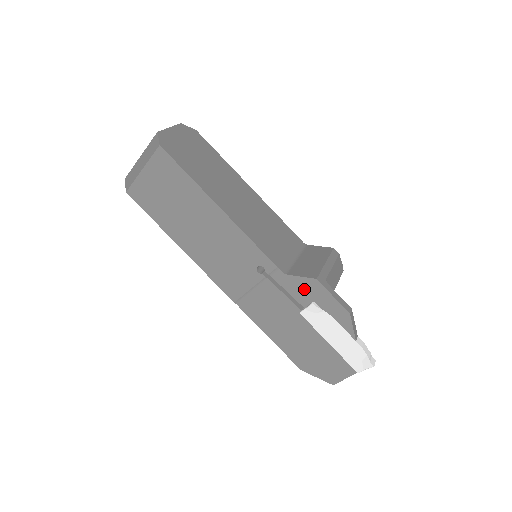
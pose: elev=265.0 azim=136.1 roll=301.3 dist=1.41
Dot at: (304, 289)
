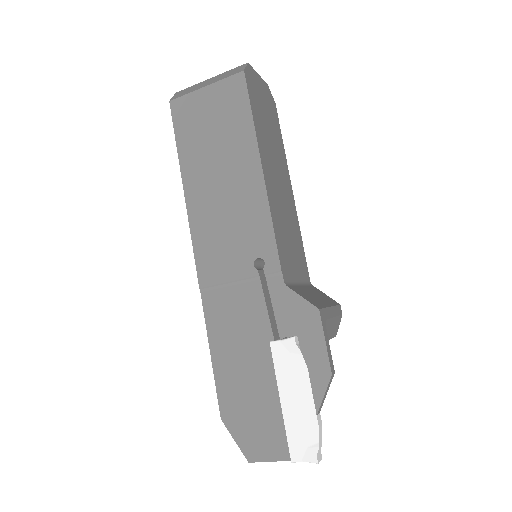
Dot at: (295, 314)
